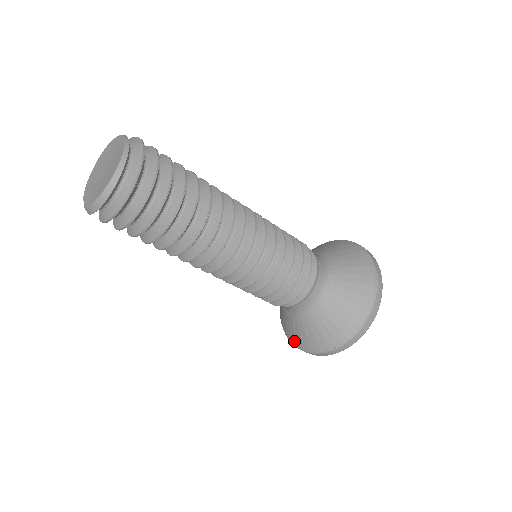
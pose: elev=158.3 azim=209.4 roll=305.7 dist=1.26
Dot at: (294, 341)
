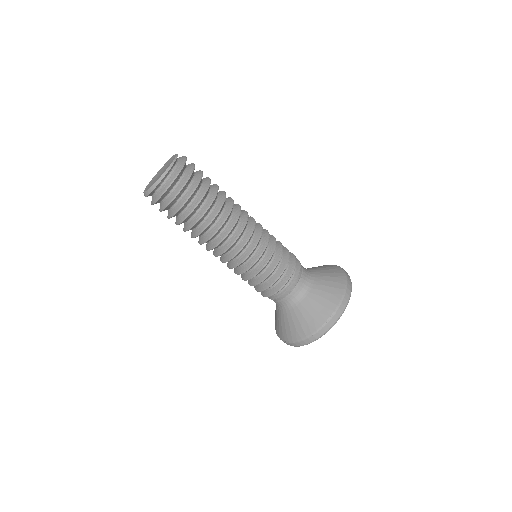
Dot at: occluded
